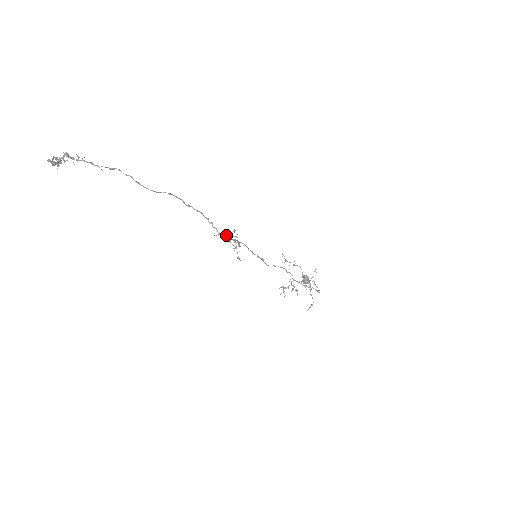
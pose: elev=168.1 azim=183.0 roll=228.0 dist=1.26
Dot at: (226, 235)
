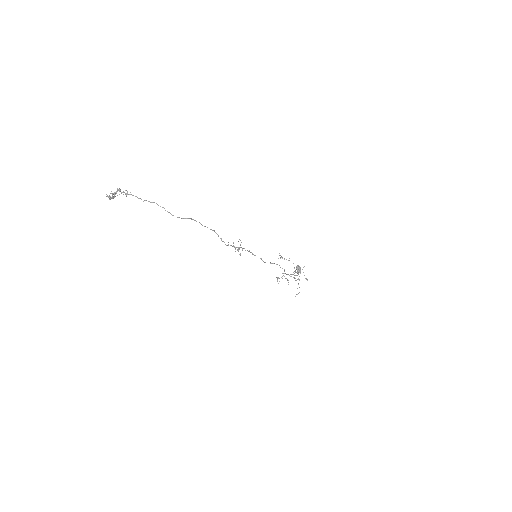
Dot at: occluded
